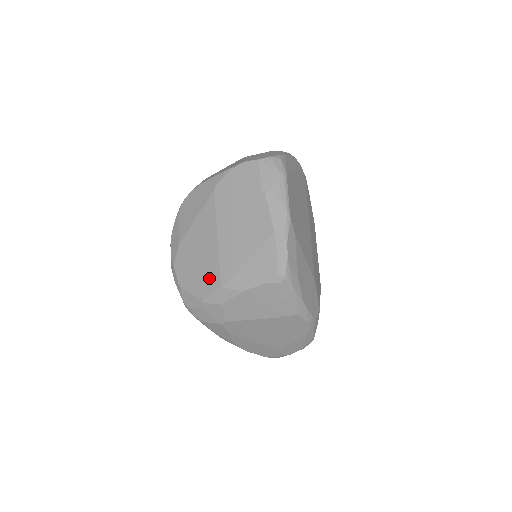
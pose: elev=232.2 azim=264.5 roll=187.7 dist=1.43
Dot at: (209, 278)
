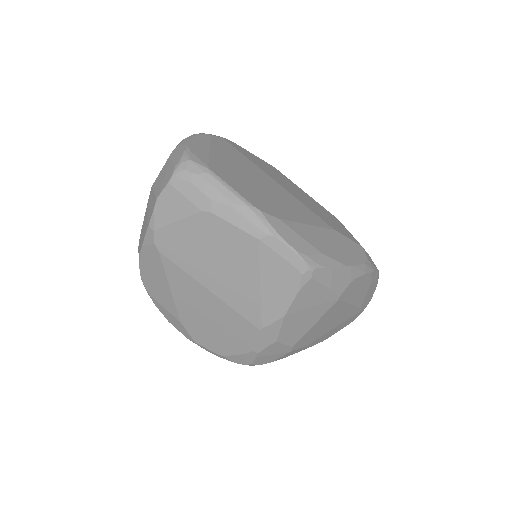
Dot at: (240, 330)
